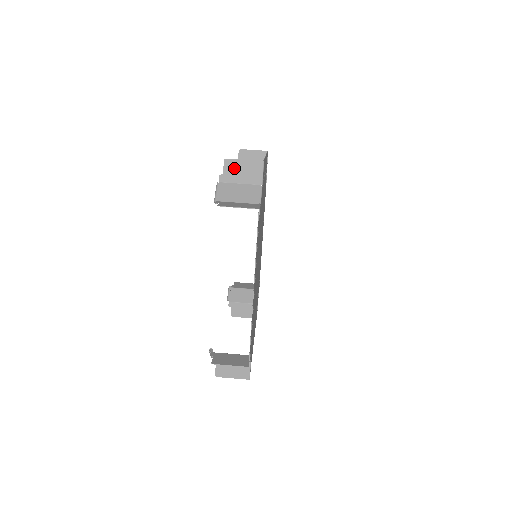
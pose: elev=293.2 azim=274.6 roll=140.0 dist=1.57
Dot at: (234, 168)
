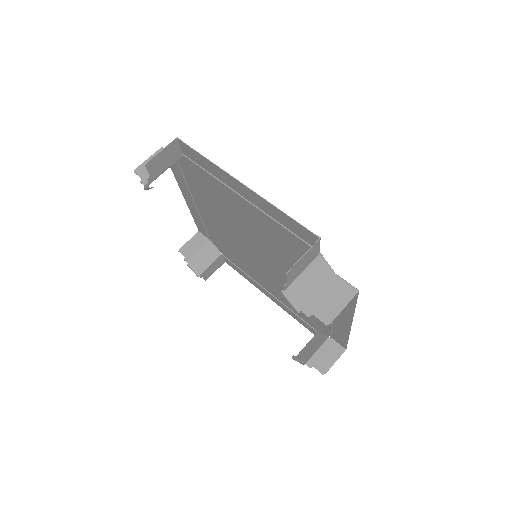
Dot at: (146, 169)
